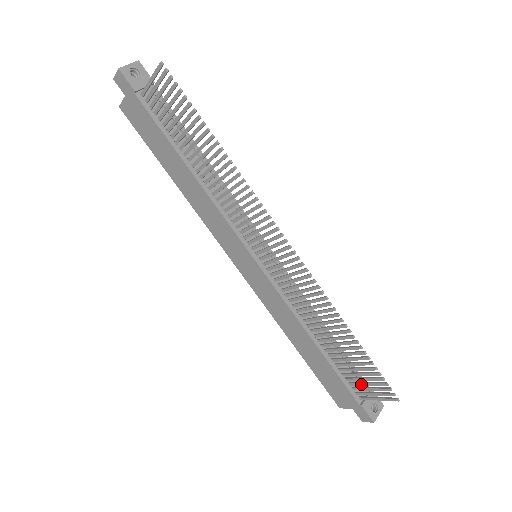
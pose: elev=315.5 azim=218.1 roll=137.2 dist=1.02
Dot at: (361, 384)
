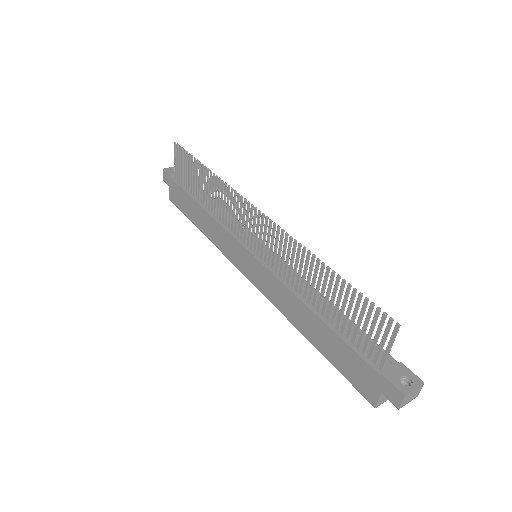
Dot at: (367, 338)
